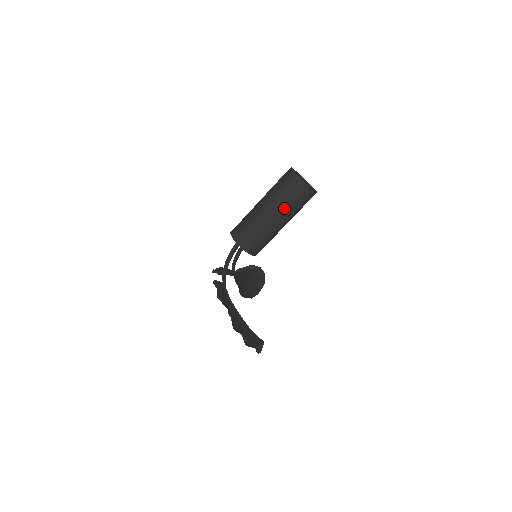
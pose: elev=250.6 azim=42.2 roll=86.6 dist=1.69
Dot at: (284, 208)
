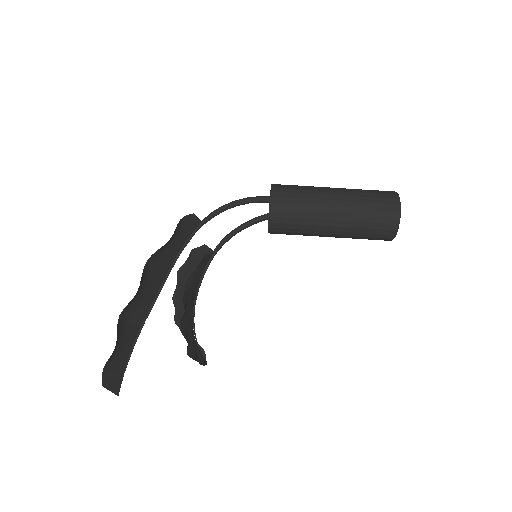
Dot at: (355, 199)
